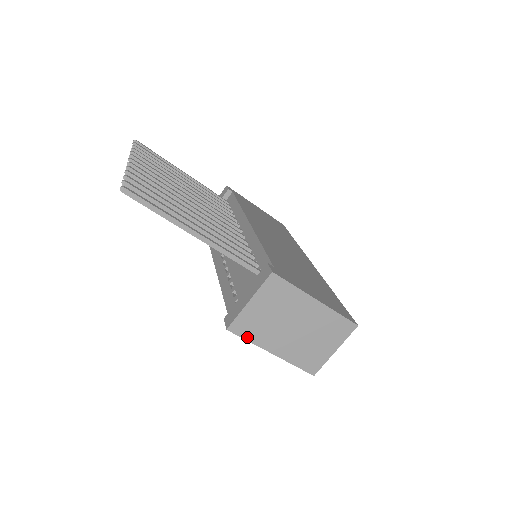
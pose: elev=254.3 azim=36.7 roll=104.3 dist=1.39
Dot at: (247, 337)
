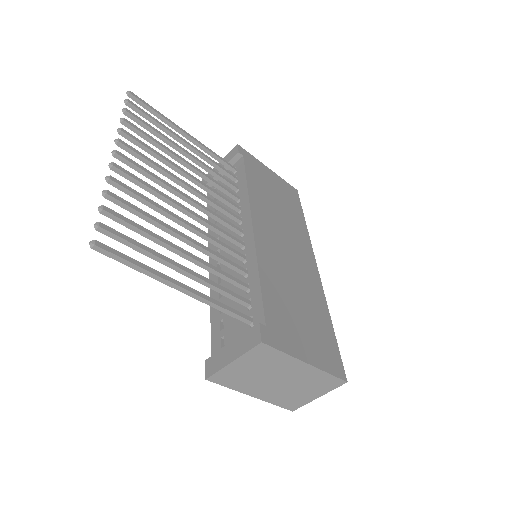
Dot at: (227, 385)
